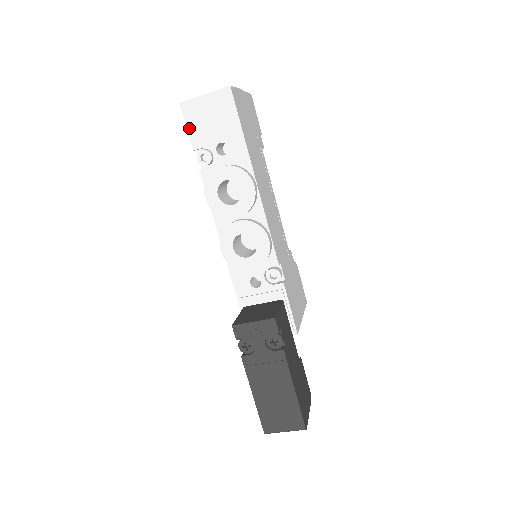
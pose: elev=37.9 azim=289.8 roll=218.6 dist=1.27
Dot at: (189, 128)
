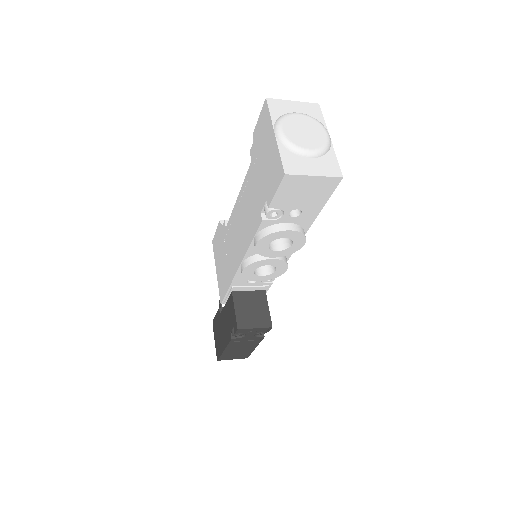
Dot at: (278, 193)
